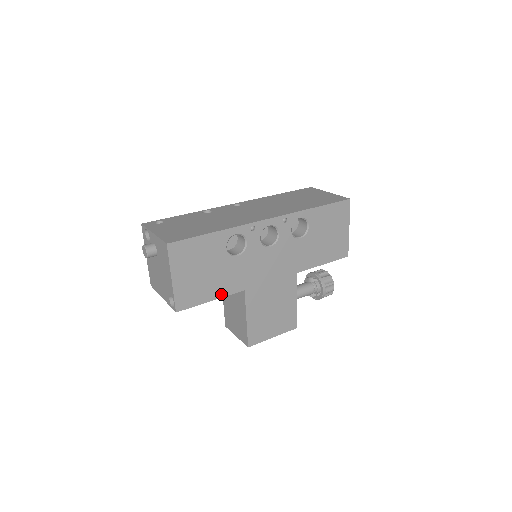
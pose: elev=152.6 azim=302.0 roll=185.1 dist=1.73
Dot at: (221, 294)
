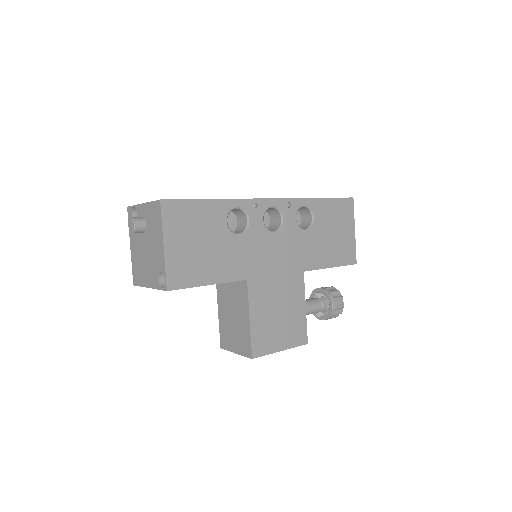
Dot at: (220, 279)
